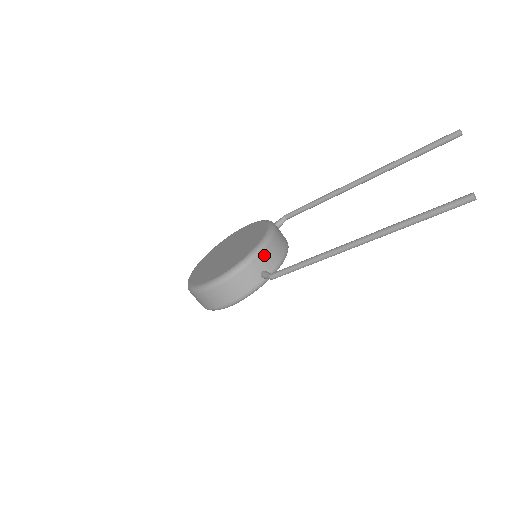
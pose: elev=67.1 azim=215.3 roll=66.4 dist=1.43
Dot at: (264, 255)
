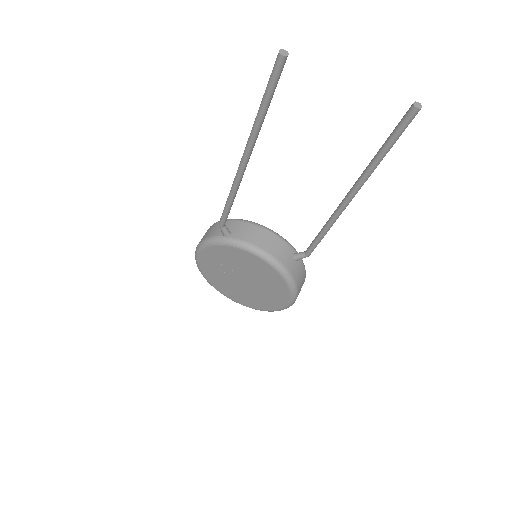
Dot at: (245, 225)
